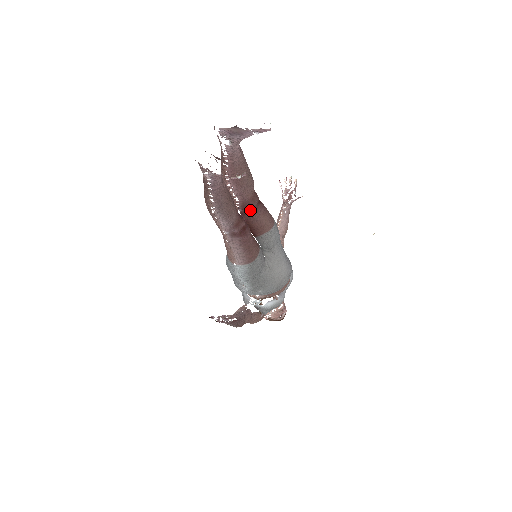
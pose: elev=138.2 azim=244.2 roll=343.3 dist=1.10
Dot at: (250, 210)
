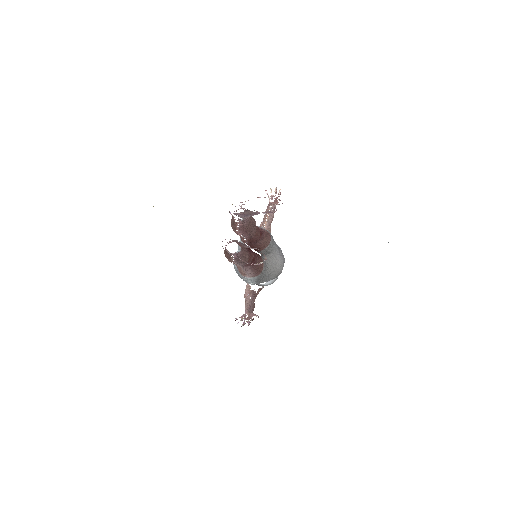
Dot at: (255, 241)
